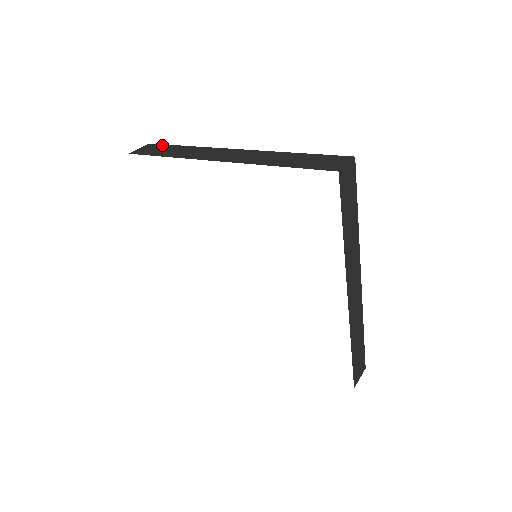
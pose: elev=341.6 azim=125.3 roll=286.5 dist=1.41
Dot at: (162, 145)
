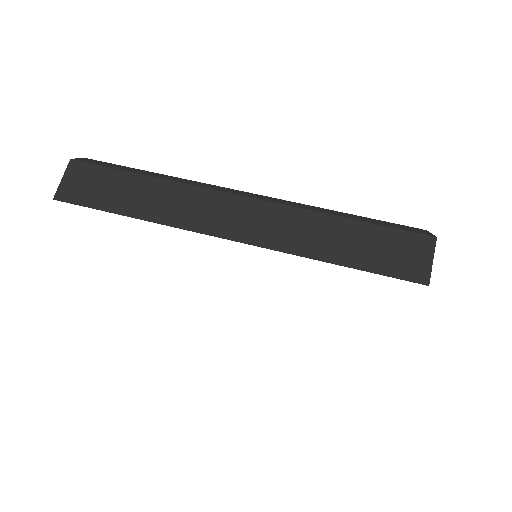
Dot at: occluded
